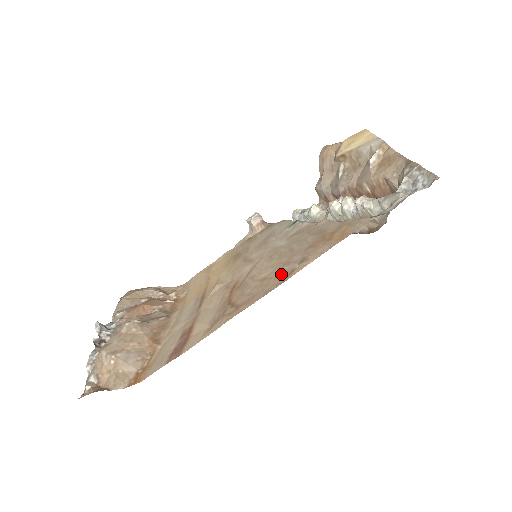
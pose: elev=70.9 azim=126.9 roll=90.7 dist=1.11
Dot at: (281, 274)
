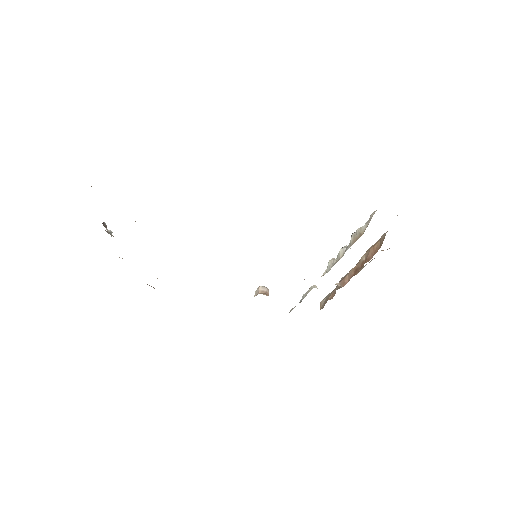
Dot at: occluded
